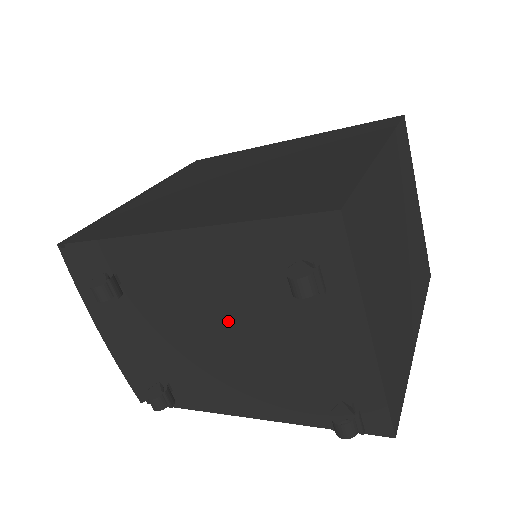
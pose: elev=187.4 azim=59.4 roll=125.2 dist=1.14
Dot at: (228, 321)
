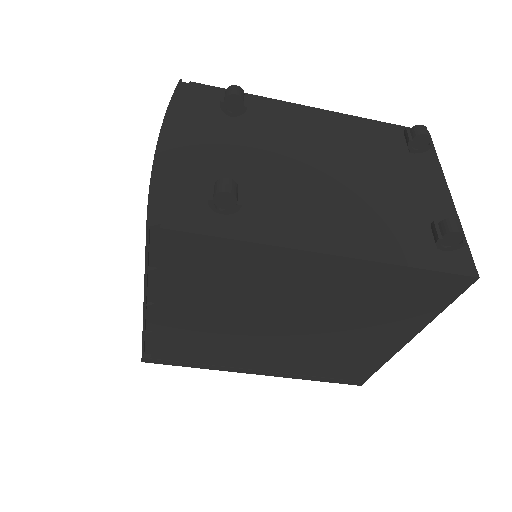
Dot at: (336, 164)
